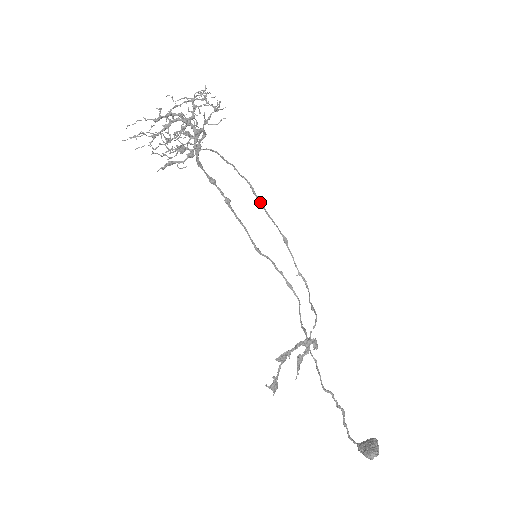
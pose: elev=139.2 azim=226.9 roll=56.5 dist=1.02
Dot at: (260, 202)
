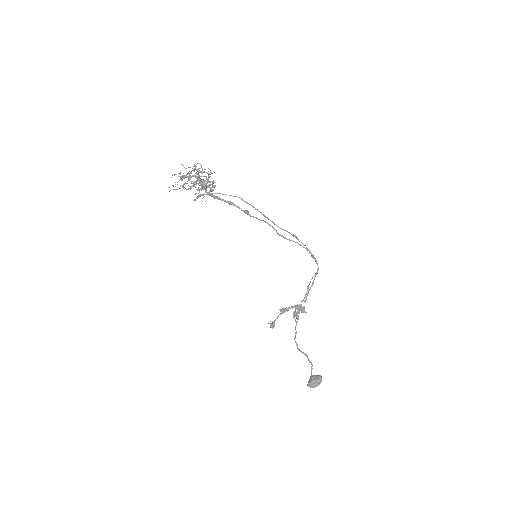
Dot at: (265, 217)
